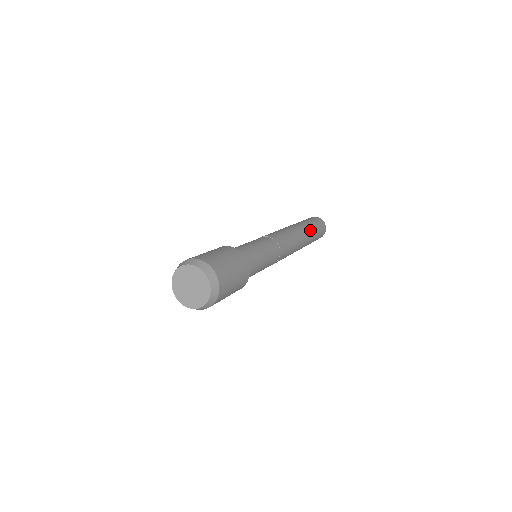
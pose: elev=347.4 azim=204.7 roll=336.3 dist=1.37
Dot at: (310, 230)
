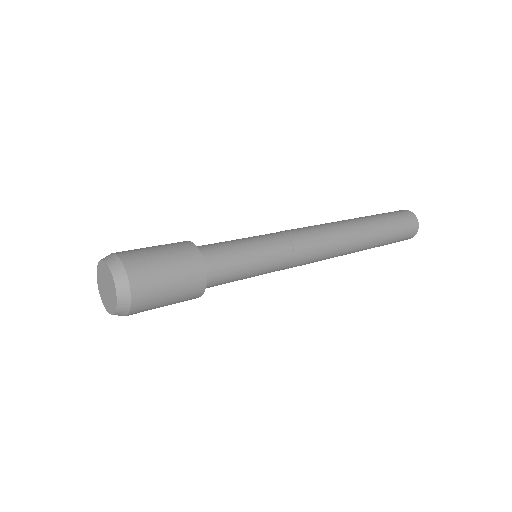
Dot at: (378, 230)
